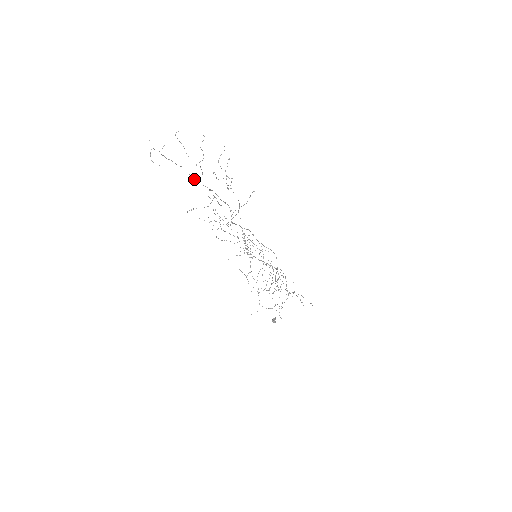
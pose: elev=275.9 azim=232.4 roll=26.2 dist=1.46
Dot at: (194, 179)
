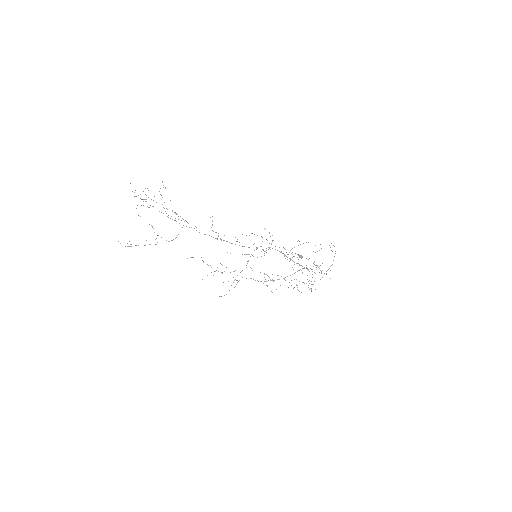
Dot at: occluded
